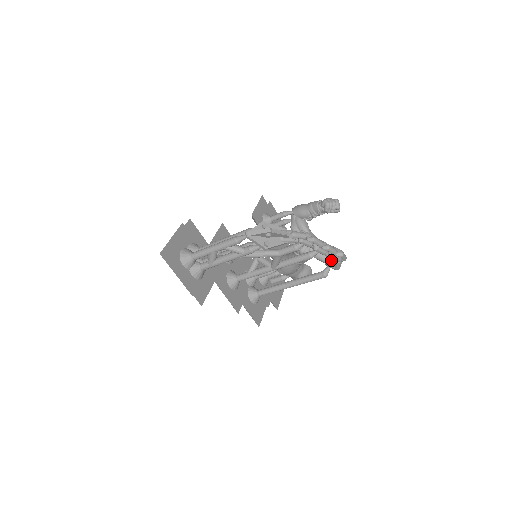
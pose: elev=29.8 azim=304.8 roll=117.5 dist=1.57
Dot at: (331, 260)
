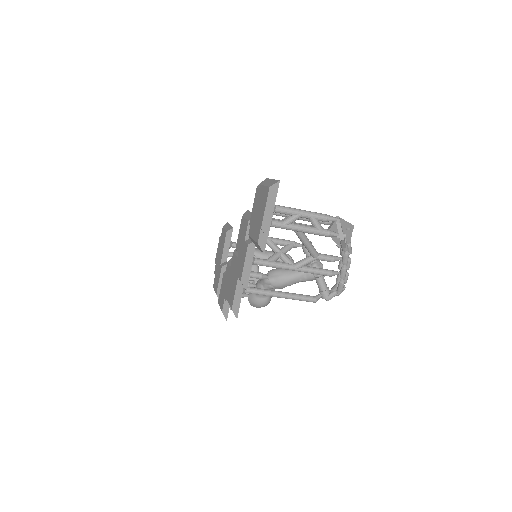
Dot at: occluded
